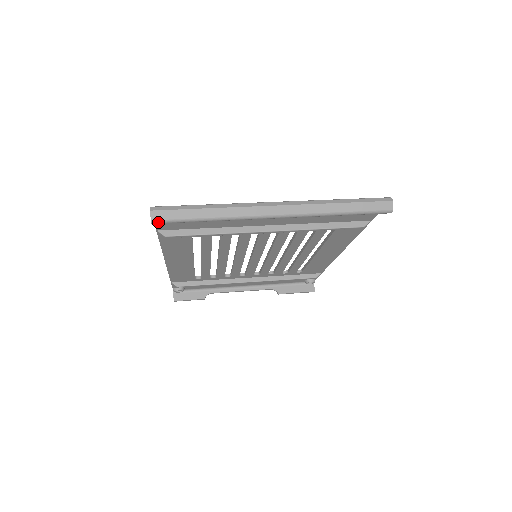
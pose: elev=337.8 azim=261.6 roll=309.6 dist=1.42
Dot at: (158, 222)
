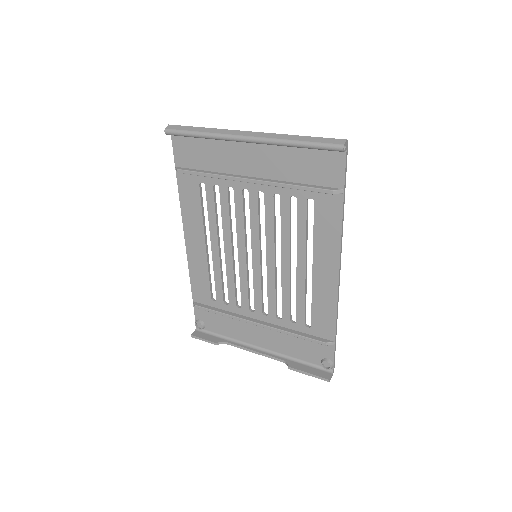
Dot at: (169, 131)
